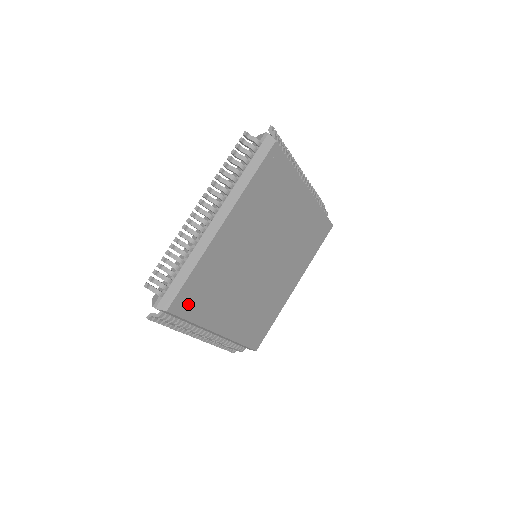
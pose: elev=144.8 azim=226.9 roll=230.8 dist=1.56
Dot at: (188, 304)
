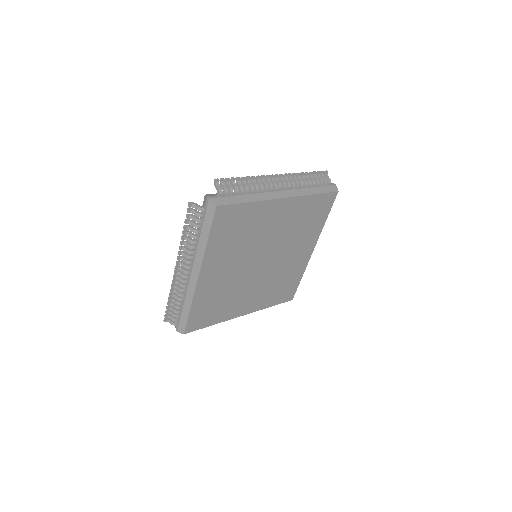
Dot at: (223, 222)
